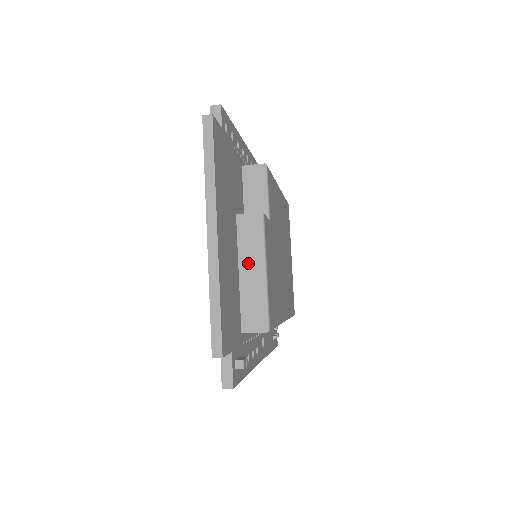
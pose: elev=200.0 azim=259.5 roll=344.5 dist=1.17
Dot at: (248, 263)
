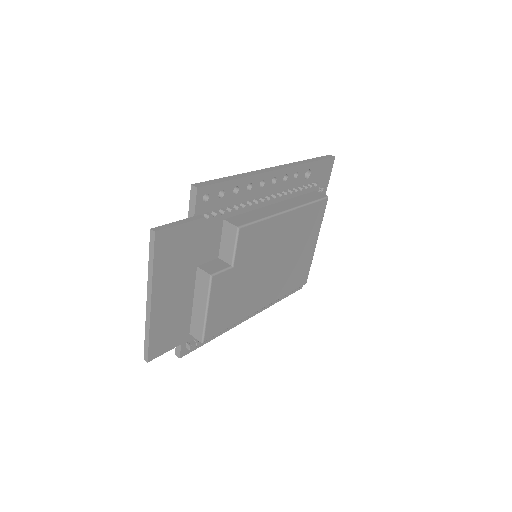
Dot at: (198, 300)
